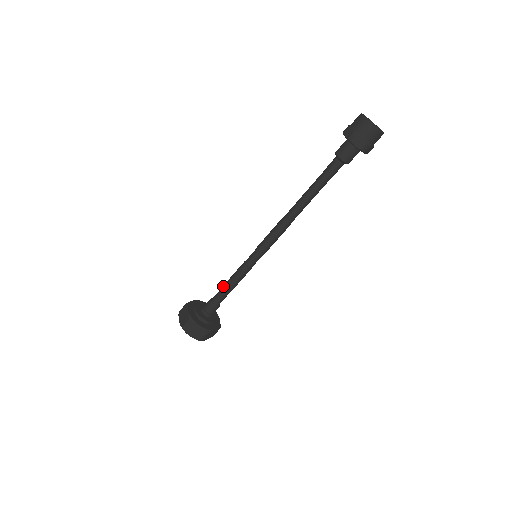
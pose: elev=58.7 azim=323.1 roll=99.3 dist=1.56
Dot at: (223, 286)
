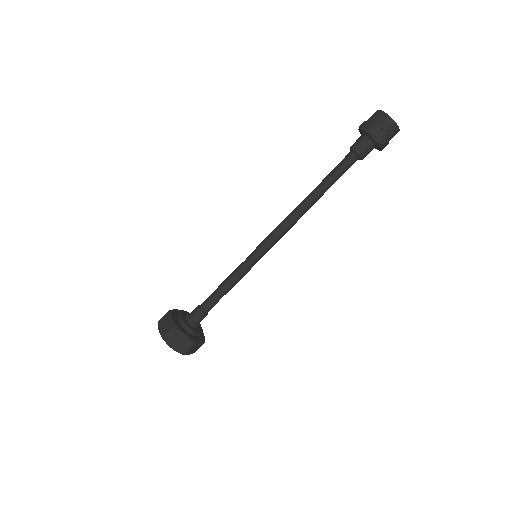
Dot at: occluded
